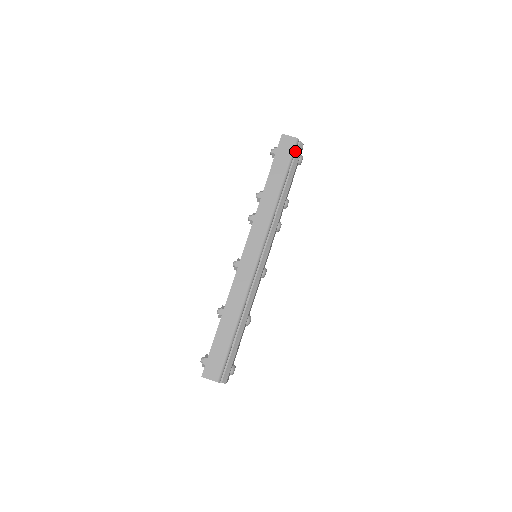
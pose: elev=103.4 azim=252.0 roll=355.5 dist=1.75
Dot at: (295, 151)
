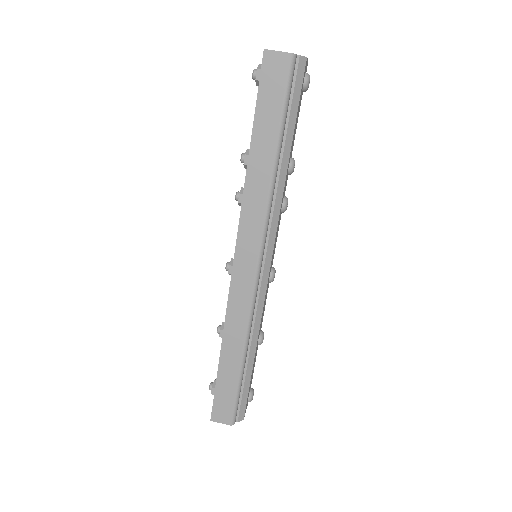
Dot at: (292, 77)
